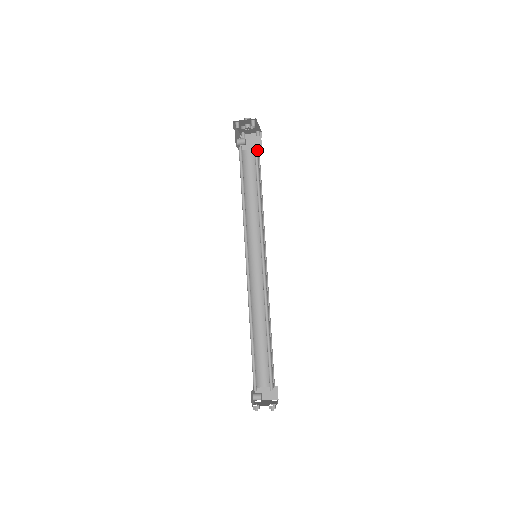
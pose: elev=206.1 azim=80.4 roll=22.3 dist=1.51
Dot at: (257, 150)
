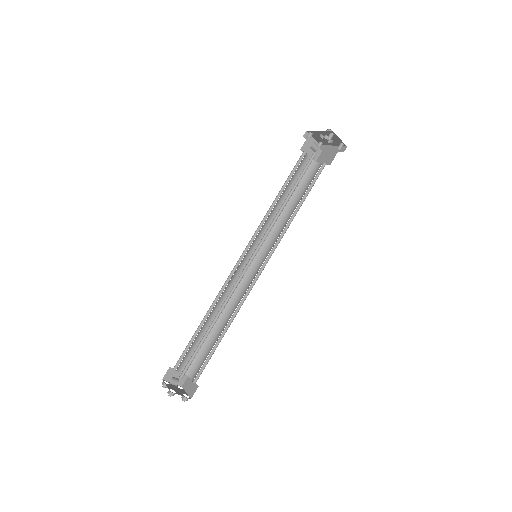
Dot at: (323, 168)
